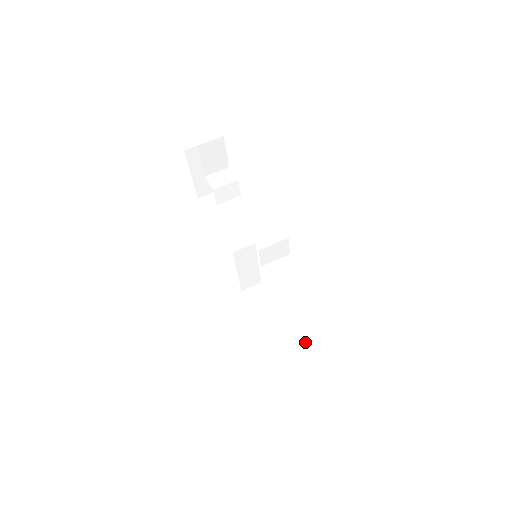
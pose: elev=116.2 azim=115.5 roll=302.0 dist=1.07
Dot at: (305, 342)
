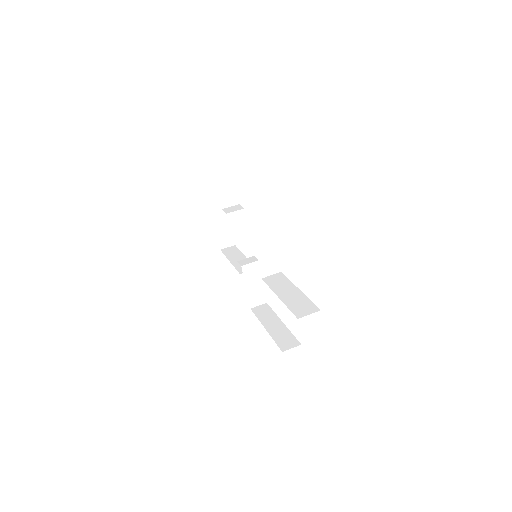
Dot at: (287, 293)
